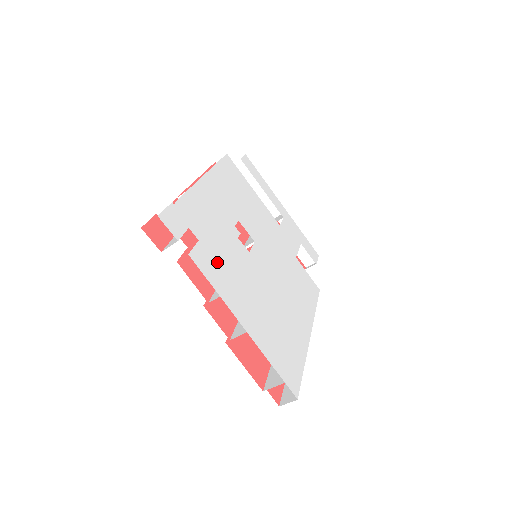
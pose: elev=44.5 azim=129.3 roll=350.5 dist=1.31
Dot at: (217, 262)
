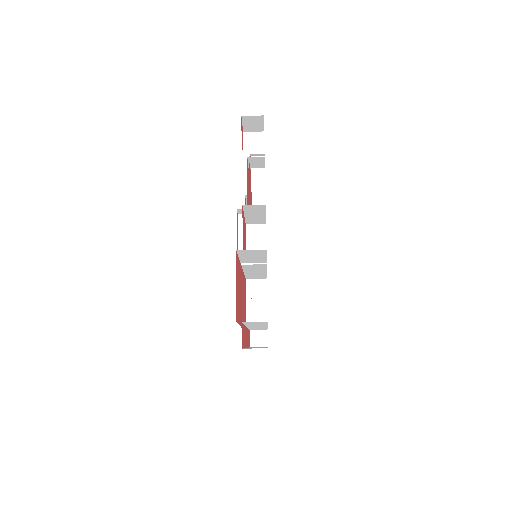
Dot at: occluded
